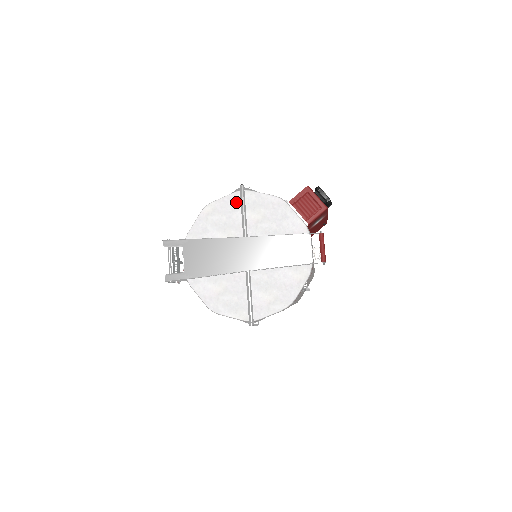
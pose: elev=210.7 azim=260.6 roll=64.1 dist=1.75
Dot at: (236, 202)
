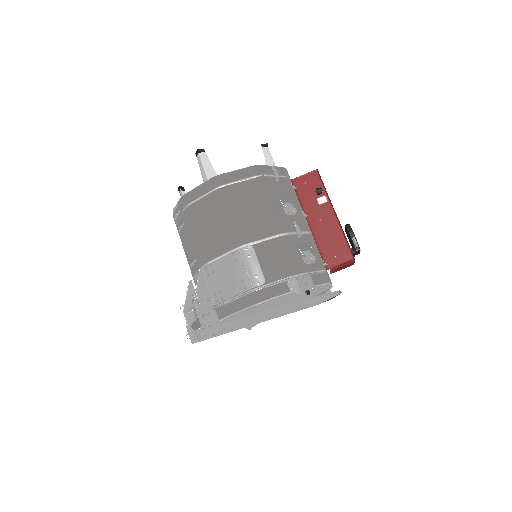
Dot at: occluded
